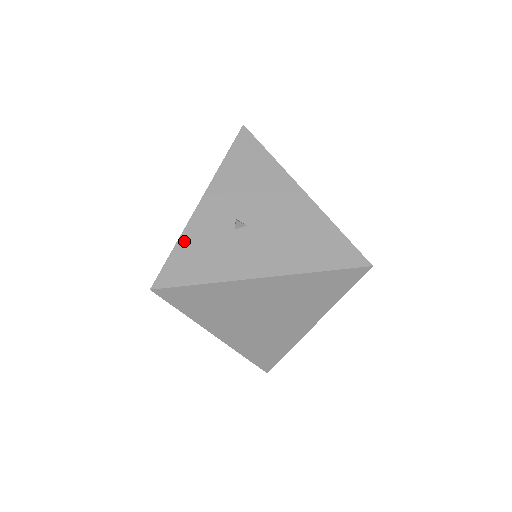
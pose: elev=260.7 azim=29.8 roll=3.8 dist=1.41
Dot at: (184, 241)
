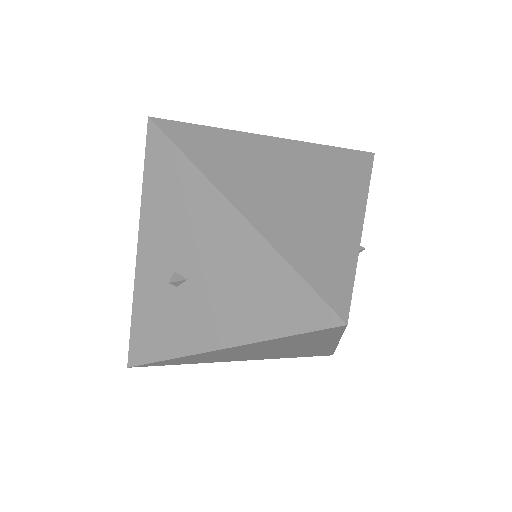
Dot at: (137, 309)
